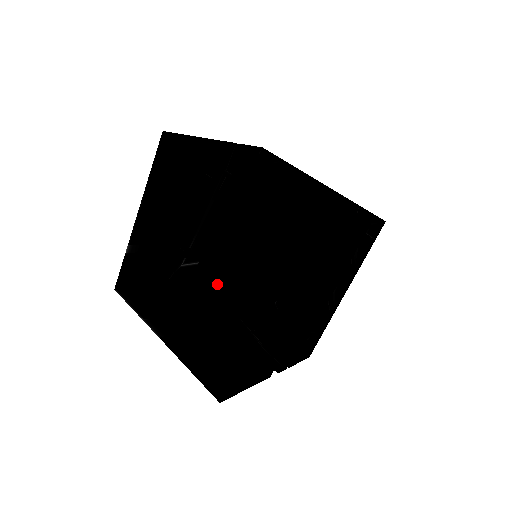
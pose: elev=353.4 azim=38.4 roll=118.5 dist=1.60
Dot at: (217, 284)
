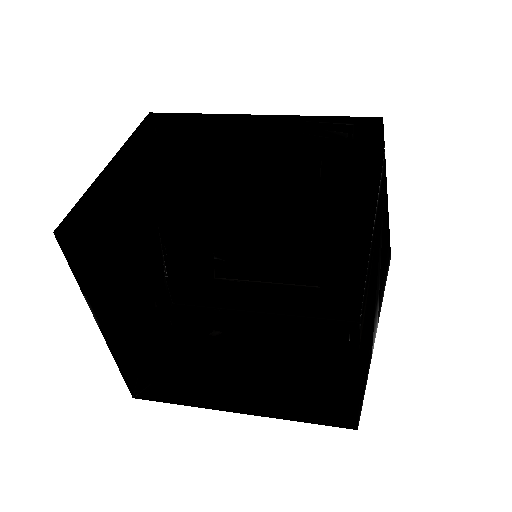
Dot at: (163, 179)
